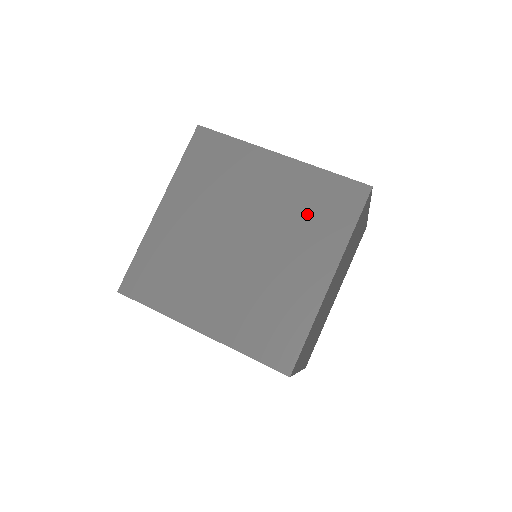
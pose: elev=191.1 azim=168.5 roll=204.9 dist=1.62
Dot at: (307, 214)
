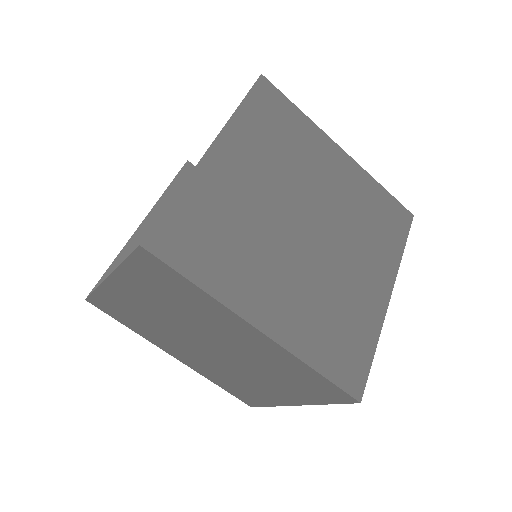
Dot at: (368, 221)
